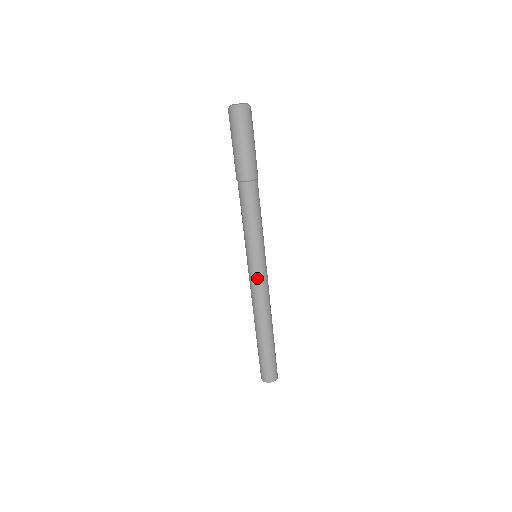
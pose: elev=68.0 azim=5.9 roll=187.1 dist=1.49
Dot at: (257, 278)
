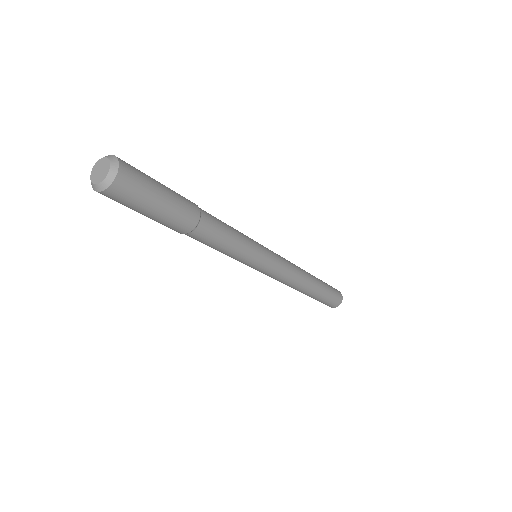
Dot at: (273, 273)
